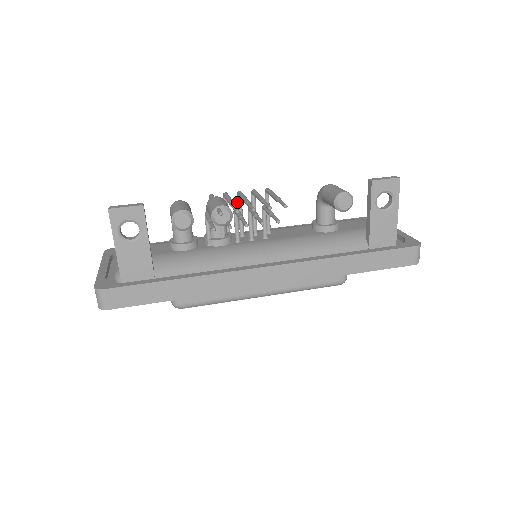
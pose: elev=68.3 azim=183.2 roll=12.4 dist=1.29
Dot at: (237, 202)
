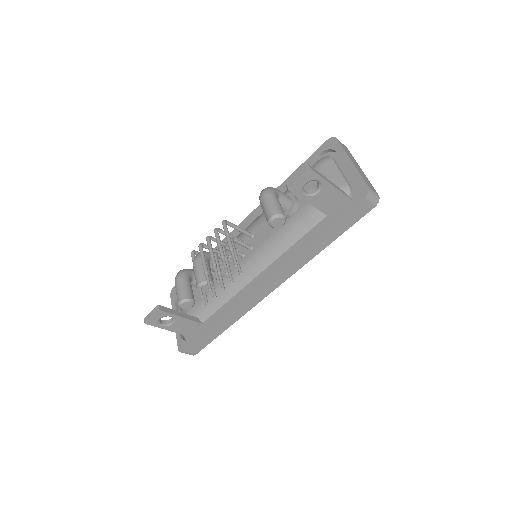
Dot at: occluded
